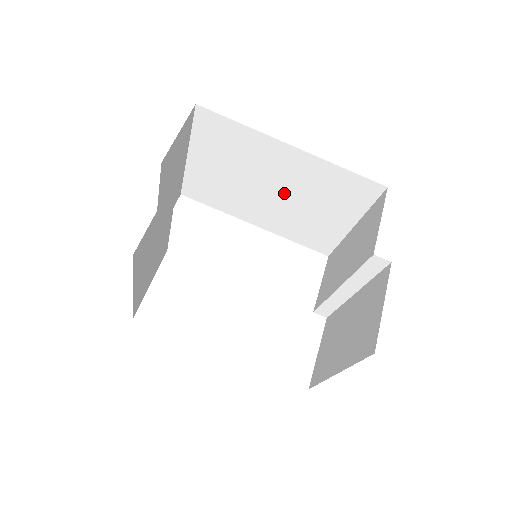
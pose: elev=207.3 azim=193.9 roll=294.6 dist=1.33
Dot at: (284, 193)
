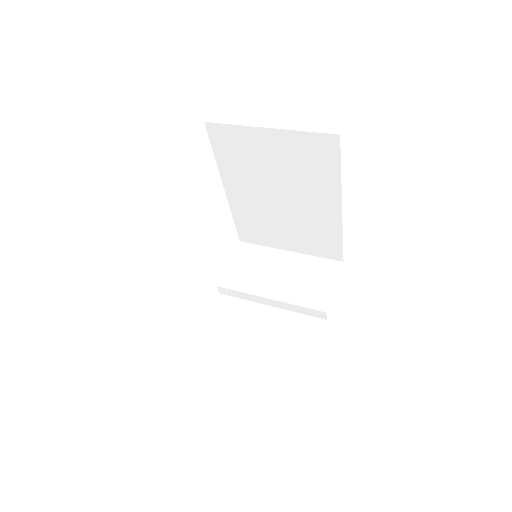
Dot at: (286, 207)
